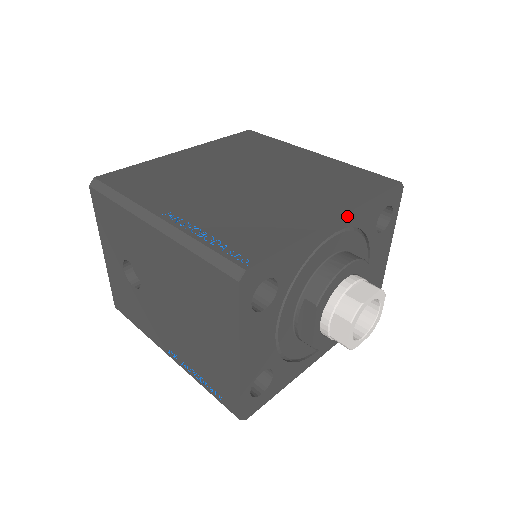
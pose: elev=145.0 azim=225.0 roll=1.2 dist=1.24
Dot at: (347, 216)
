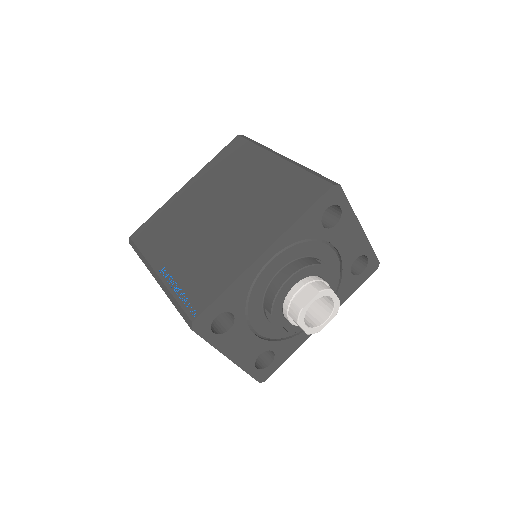
Dot at: (276, 244)
